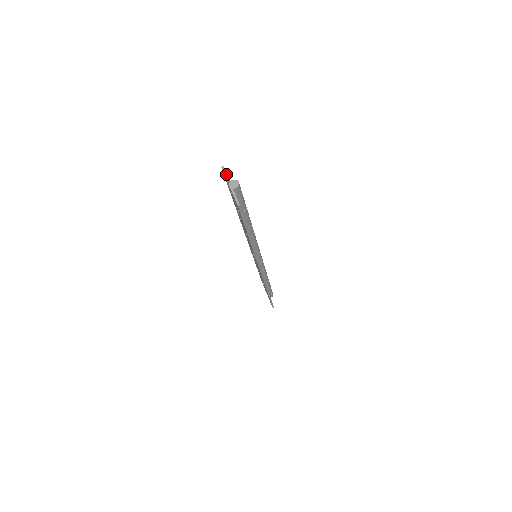
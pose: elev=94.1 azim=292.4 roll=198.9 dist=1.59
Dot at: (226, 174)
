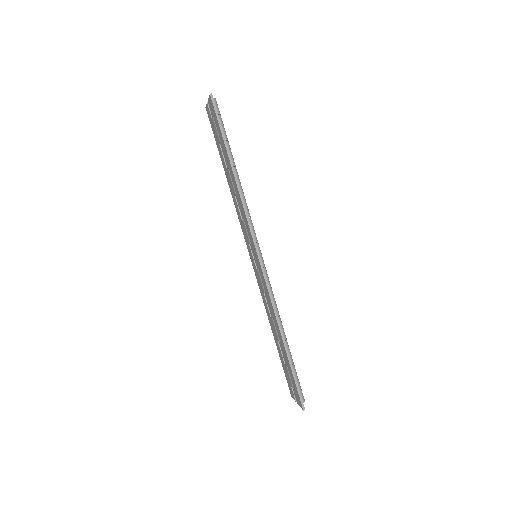
Dot at: occluded
